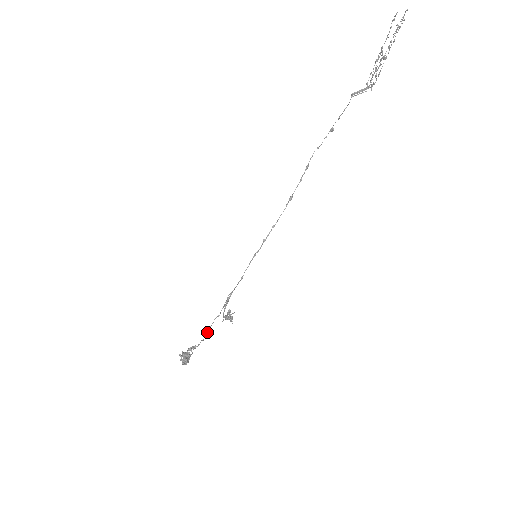
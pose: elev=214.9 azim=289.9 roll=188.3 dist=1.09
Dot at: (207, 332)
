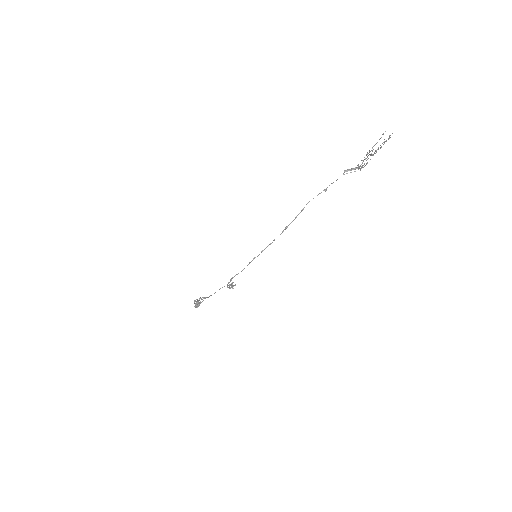
Dot at: (214, 293)
